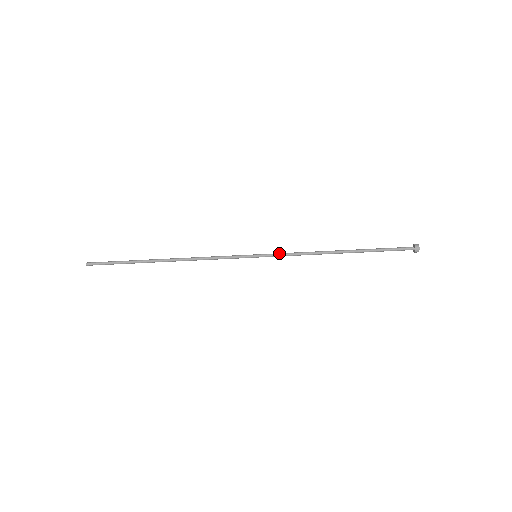
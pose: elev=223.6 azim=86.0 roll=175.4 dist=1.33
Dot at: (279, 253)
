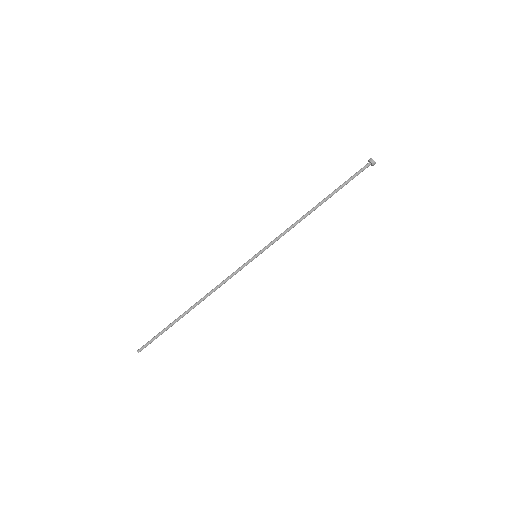
Dot at: (271, 241)
